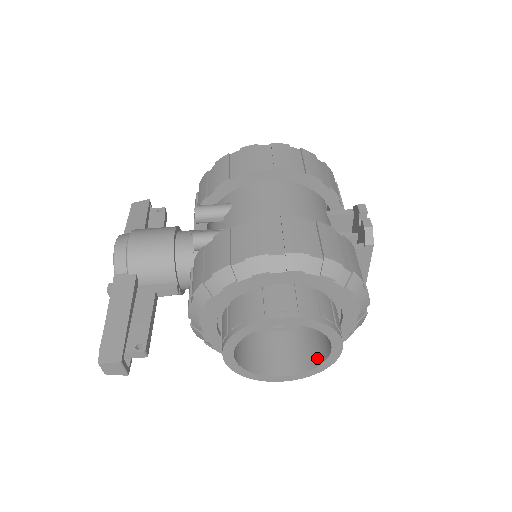
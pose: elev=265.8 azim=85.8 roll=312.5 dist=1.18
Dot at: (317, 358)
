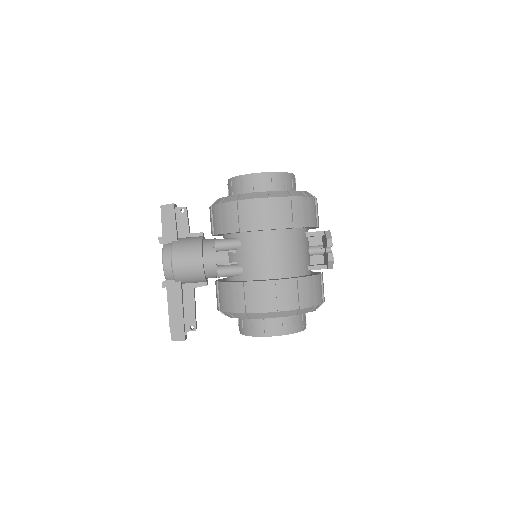
Dot at: occluded
